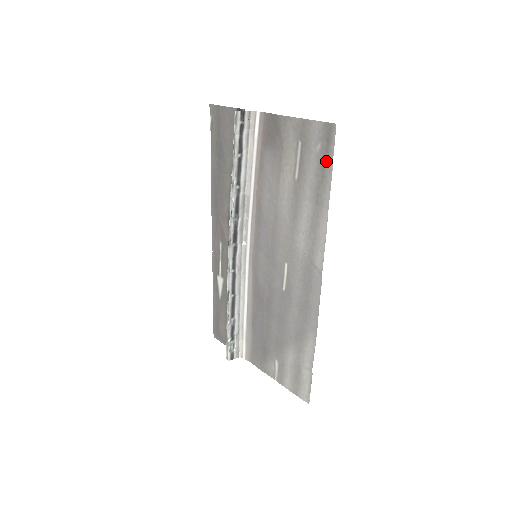
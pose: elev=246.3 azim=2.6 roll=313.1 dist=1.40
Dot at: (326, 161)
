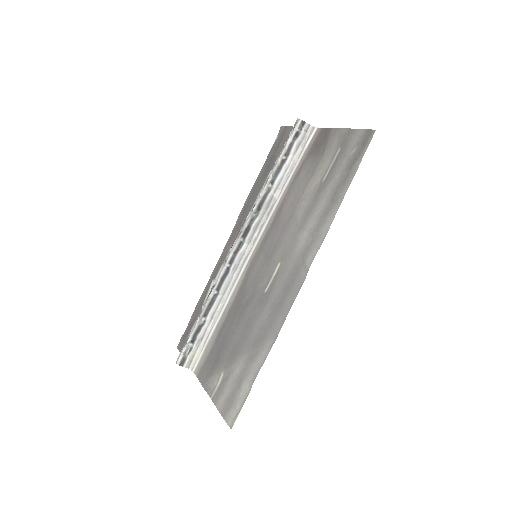
Dot at: (355, 162)
